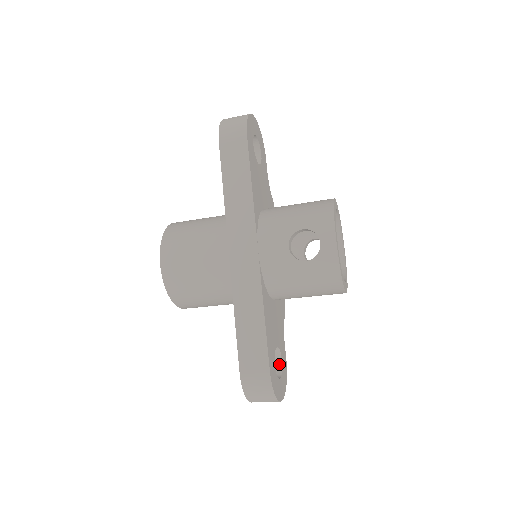
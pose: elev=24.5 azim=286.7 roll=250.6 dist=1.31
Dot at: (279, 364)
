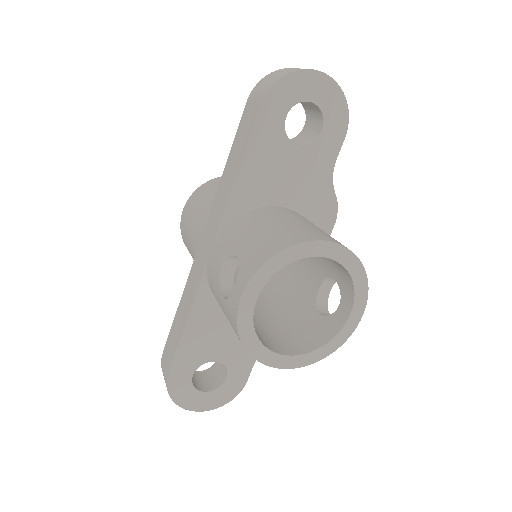
Dot at: (223, 379)
